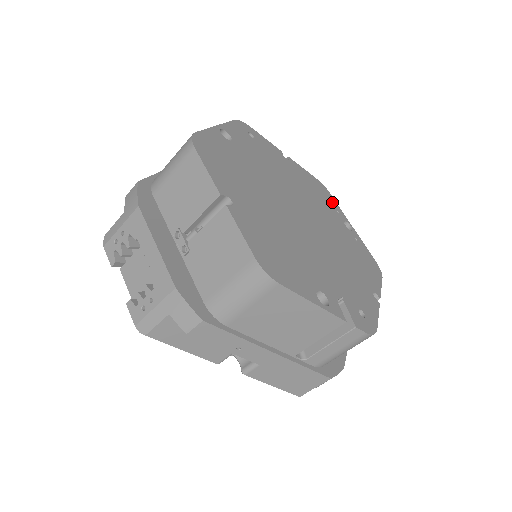
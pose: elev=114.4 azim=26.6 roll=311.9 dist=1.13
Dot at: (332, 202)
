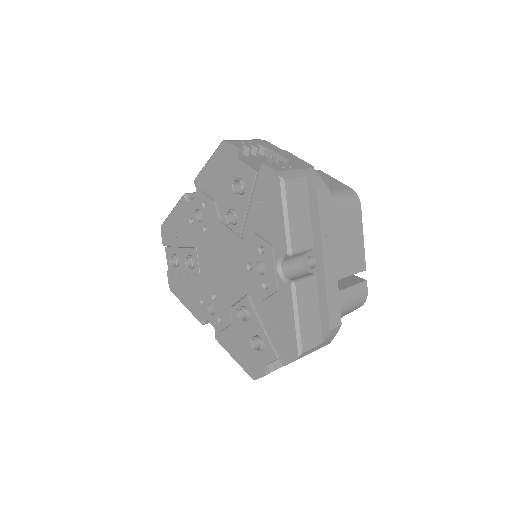
Dot at: occluded
